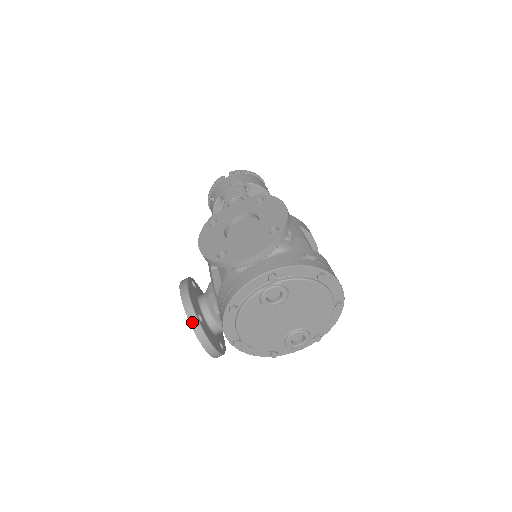
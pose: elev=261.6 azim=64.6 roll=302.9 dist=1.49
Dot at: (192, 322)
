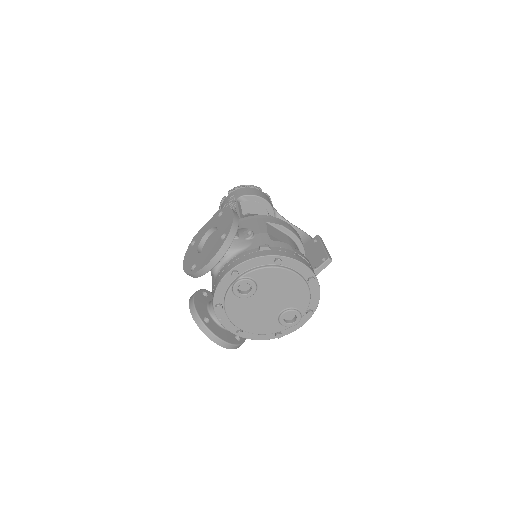
Dot at: (199, 325)
